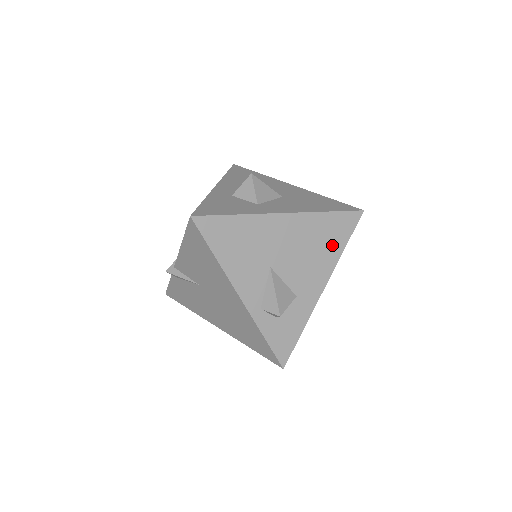
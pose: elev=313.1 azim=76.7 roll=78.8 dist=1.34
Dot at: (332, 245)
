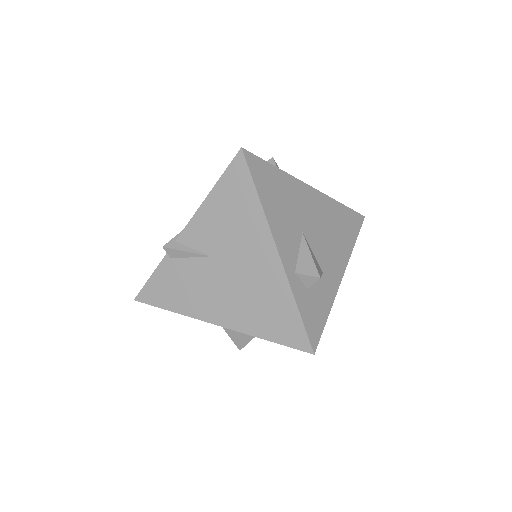
Dot at: (346, 236)
